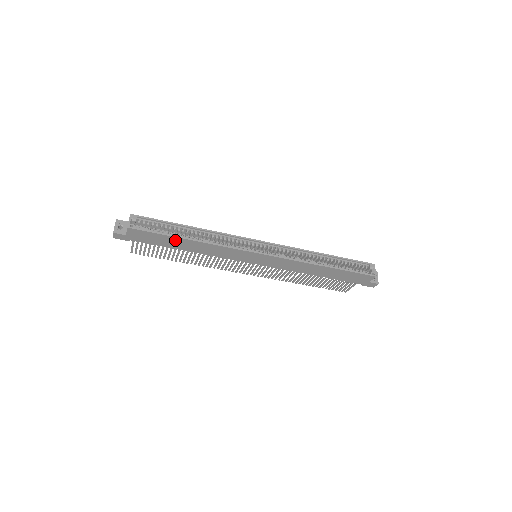
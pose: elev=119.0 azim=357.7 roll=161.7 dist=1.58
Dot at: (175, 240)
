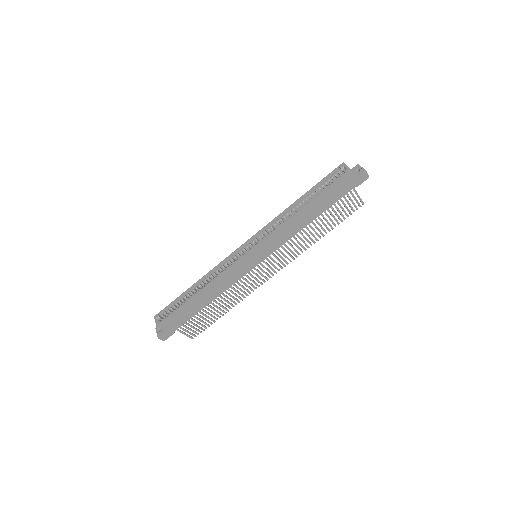
Dot at: (191, 304)
